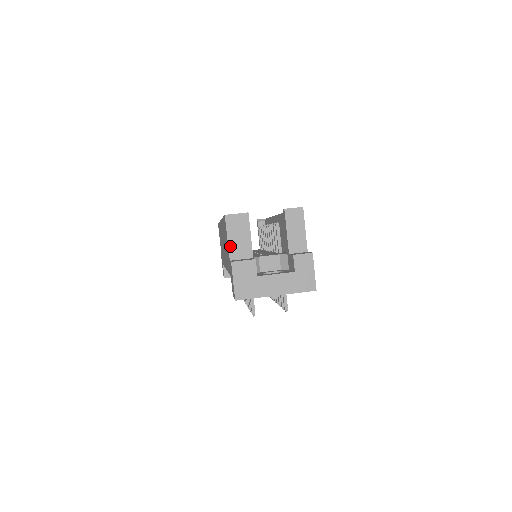
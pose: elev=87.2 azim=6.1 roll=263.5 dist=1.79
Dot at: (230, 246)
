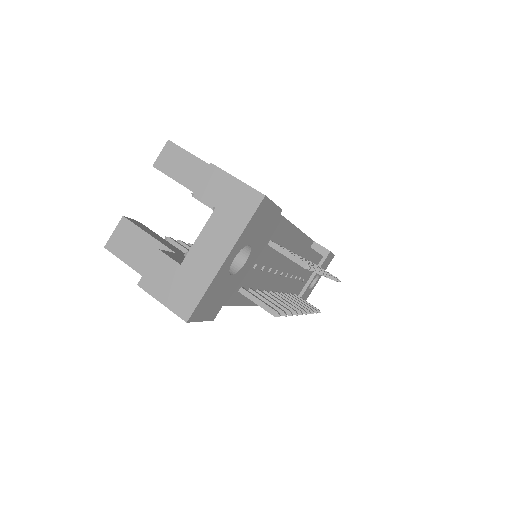
Dot at: (141, 271)
